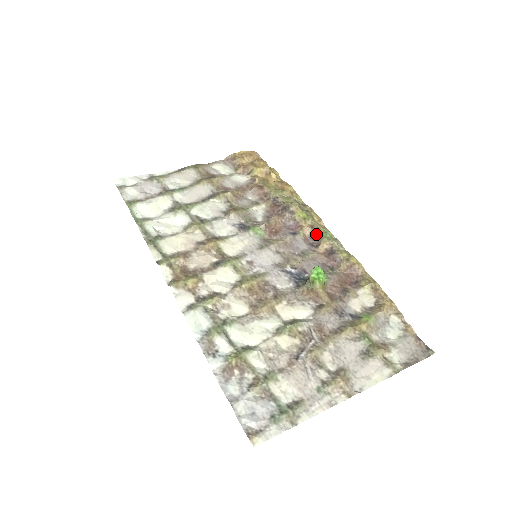
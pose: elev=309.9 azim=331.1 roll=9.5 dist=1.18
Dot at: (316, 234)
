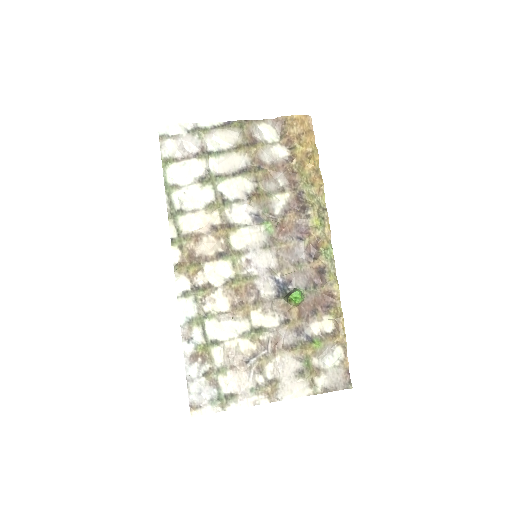
Dot at: (319, 247)
